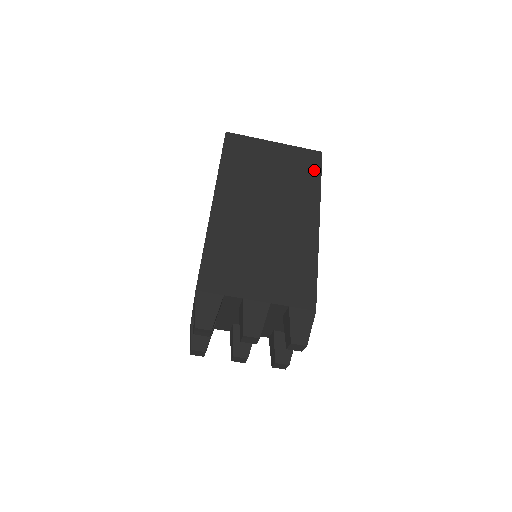
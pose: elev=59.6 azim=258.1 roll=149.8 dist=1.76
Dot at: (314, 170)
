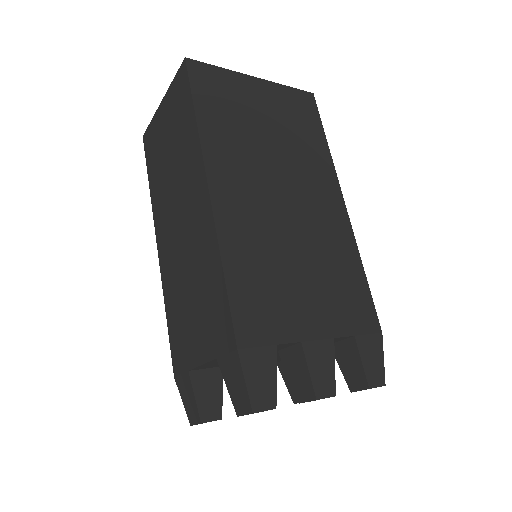
Dot at: (314, 121)
